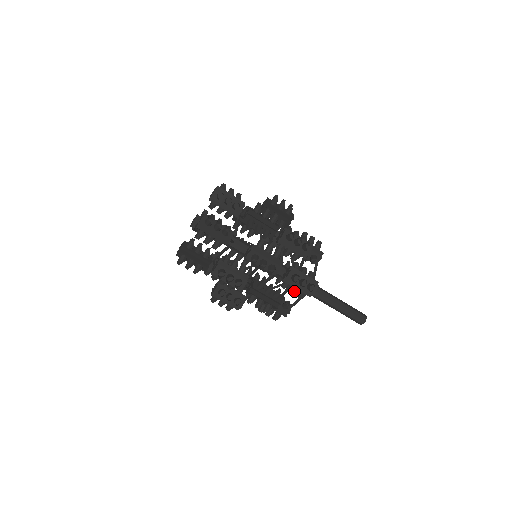
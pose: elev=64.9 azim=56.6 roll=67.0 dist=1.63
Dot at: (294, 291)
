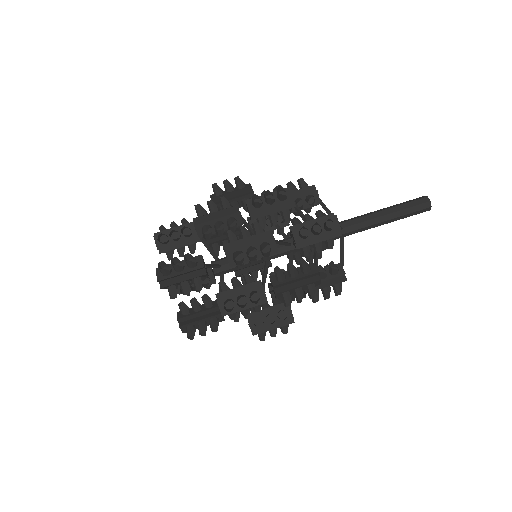
Dot at: (320, 247)
